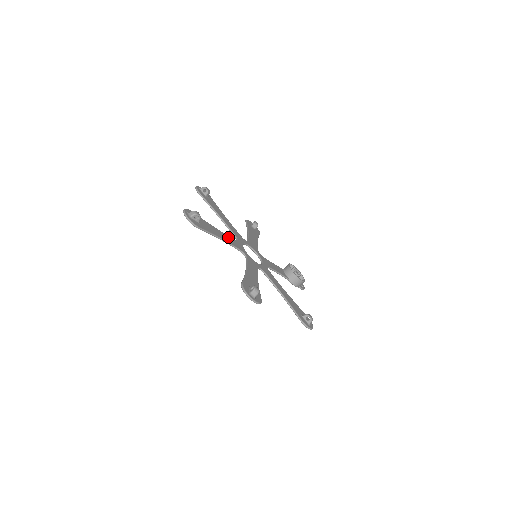
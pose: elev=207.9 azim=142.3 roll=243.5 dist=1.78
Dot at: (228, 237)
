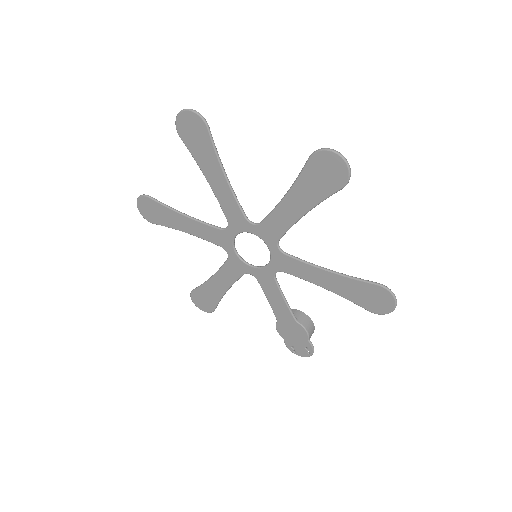
Dot at: (224, 201)
